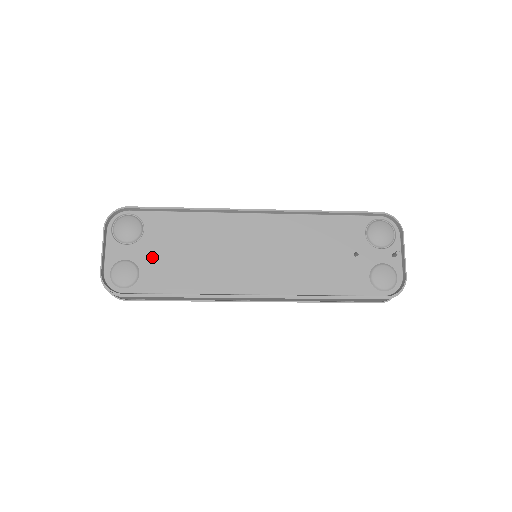
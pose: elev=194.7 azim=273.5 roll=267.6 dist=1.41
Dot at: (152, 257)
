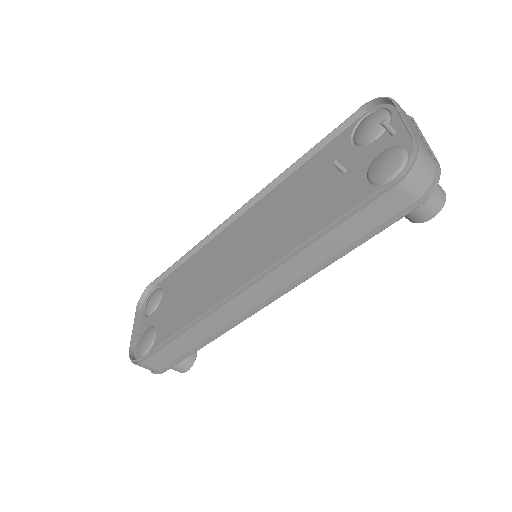
Dot at: (166, 313)
